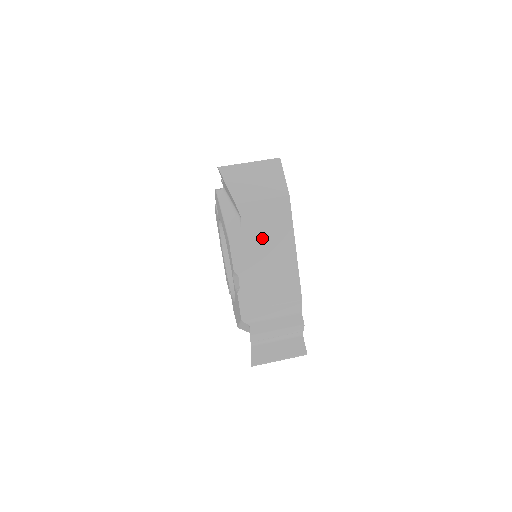
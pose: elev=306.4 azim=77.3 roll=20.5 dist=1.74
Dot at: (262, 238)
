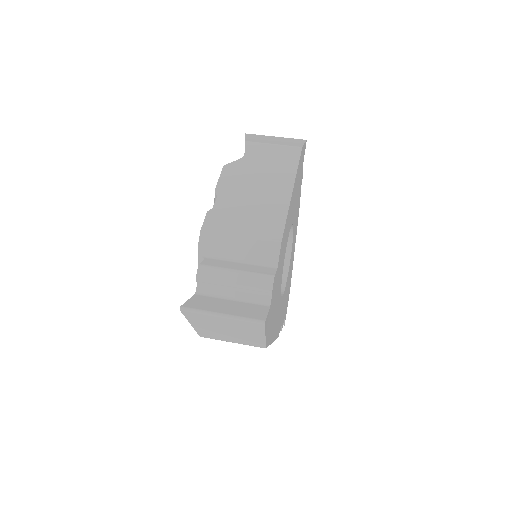
Dot at: (259, 172)
